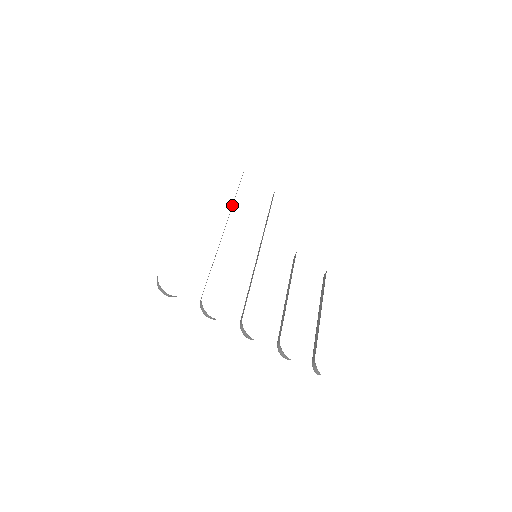
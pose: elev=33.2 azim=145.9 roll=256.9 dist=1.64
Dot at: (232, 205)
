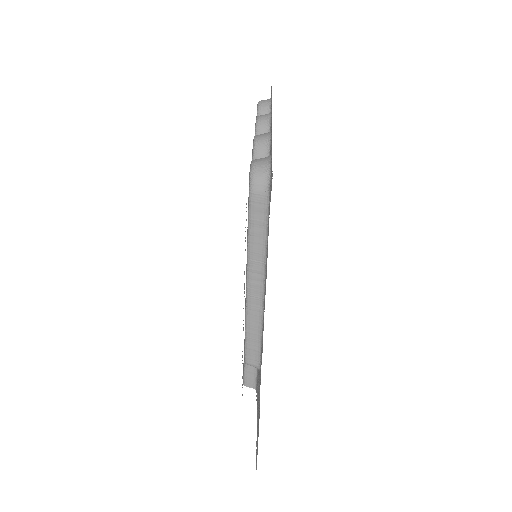
Dot at: occluded
